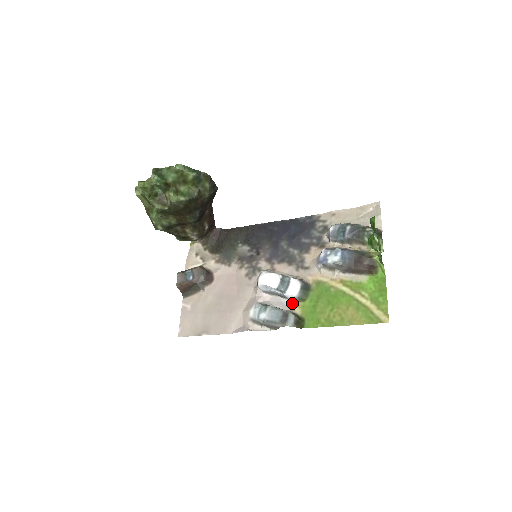
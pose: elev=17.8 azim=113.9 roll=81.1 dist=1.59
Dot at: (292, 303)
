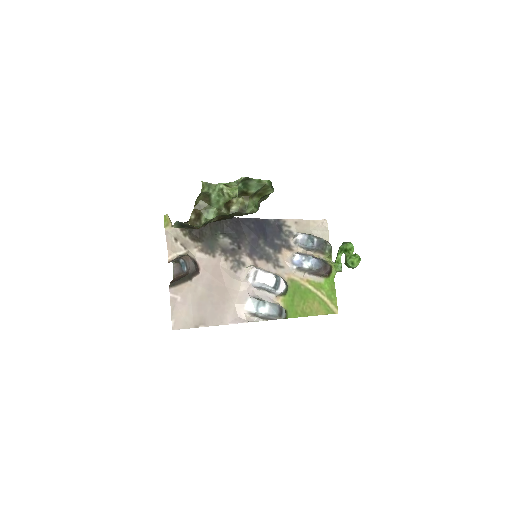
Dot at: (276, 297)
